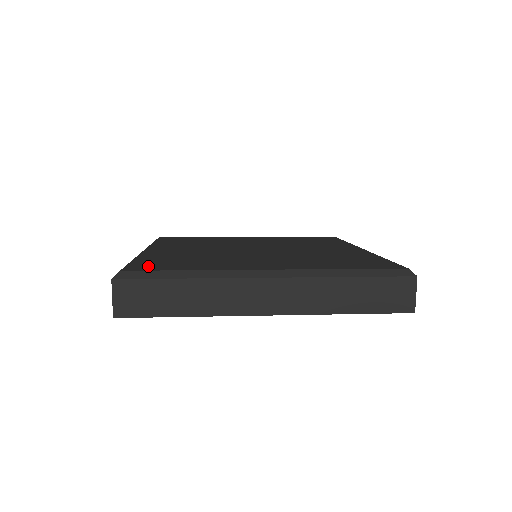
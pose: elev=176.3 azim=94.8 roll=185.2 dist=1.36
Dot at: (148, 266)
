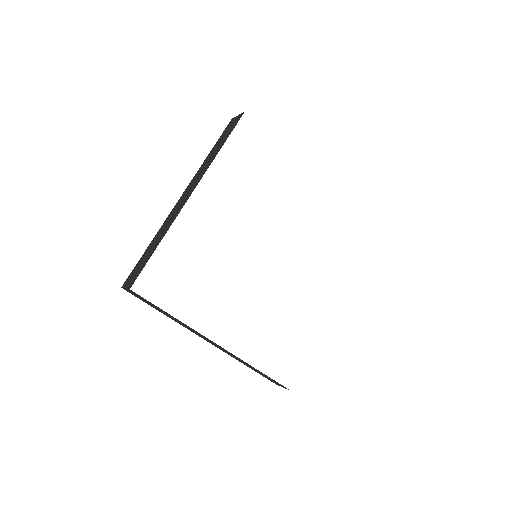
Dot at: occluded
